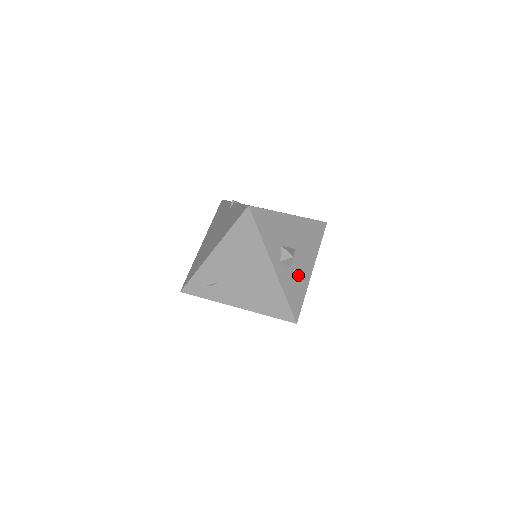
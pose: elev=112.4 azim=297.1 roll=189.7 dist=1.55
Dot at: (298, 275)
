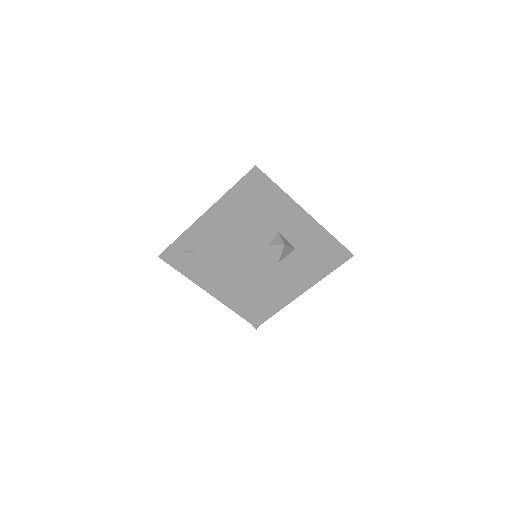
Dot at: (286, 278)
